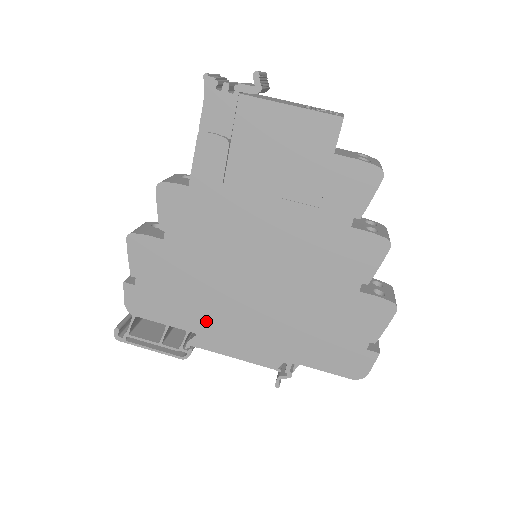
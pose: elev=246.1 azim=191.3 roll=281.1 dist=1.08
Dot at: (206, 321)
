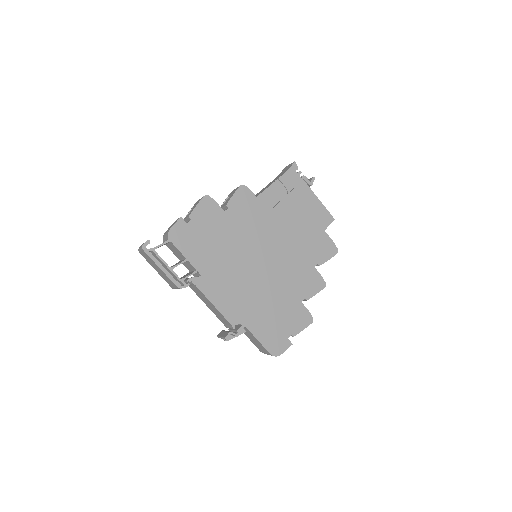
Dot at: (213, 271)
